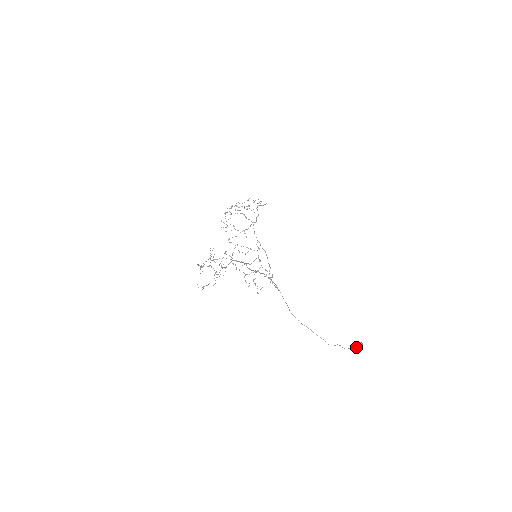
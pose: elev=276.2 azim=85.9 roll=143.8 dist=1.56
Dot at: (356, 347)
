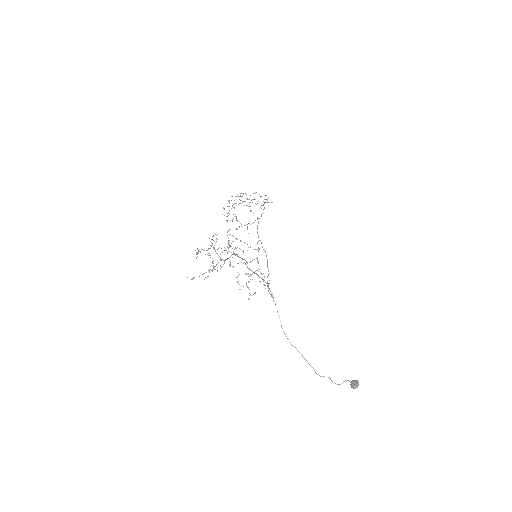
Dot at: (351, 385)
